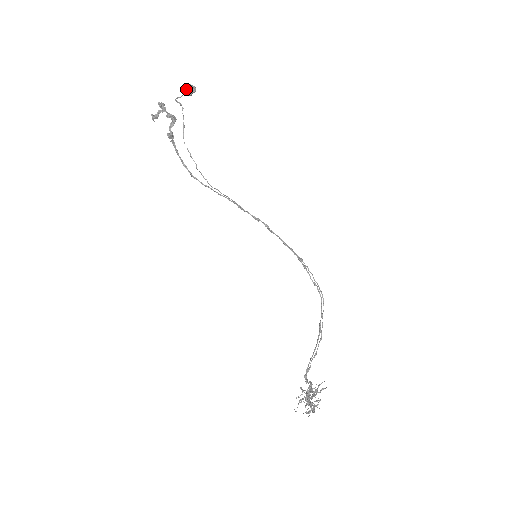
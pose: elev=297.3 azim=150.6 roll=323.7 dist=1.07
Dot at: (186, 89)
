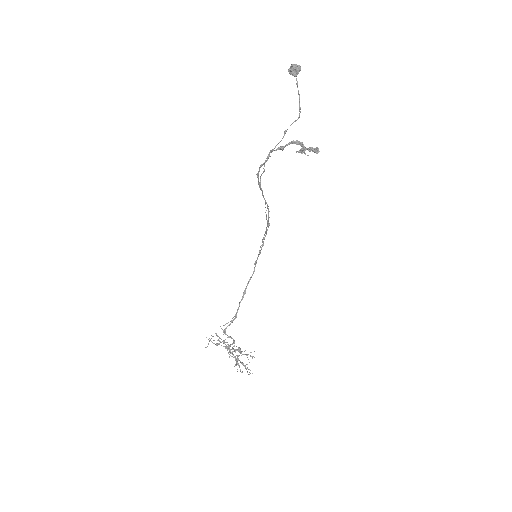
Dot at: occluded
